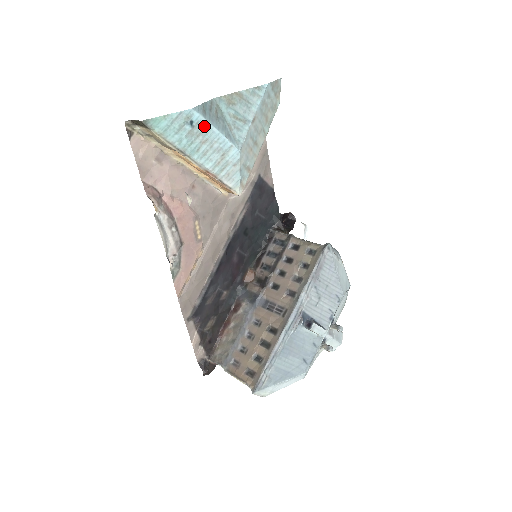
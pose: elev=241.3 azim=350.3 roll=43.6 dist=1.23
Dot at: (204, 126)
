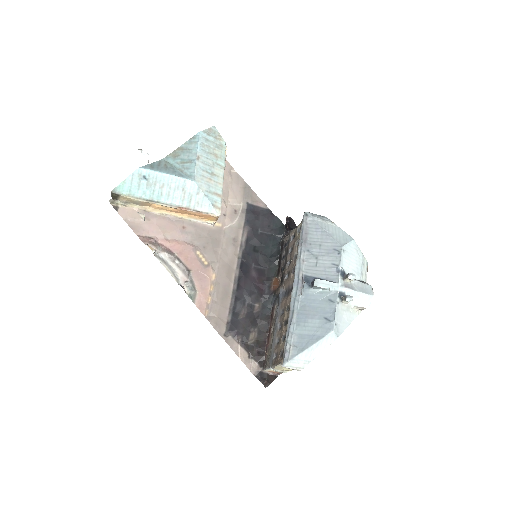
Dot at: (155, 176)
